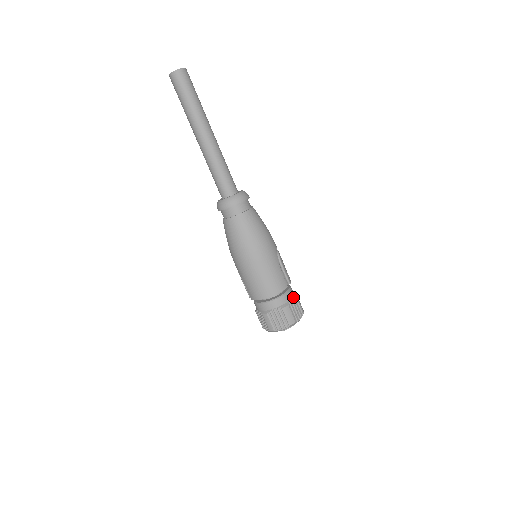
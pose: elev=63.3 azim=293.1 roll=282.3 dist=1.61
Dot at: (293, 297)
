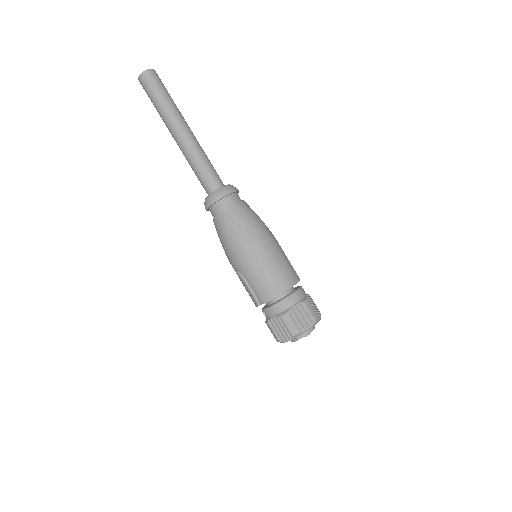
Dot at: (307, 294)
